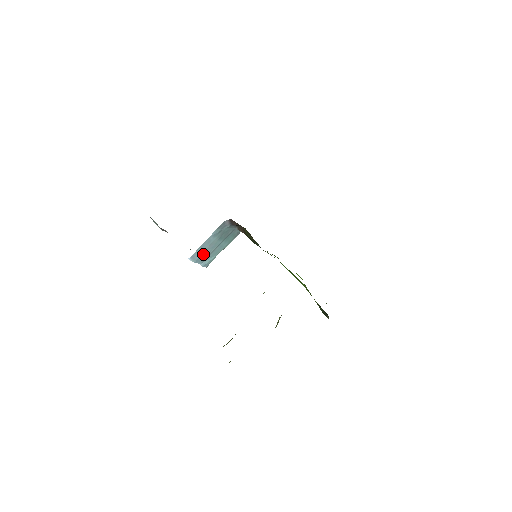
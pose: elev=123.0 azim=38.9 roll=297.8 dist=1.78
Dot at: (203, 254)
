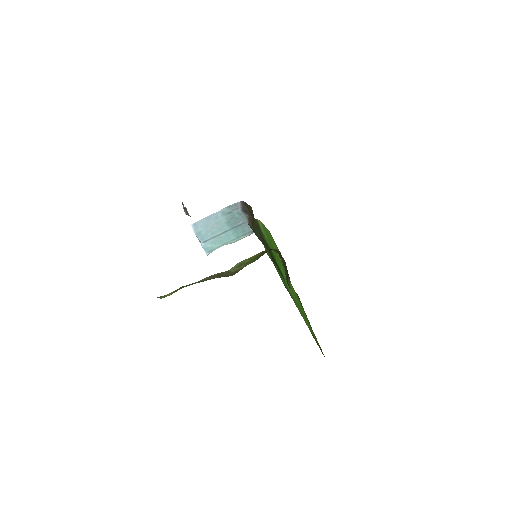
Dot at: (207, 231)
